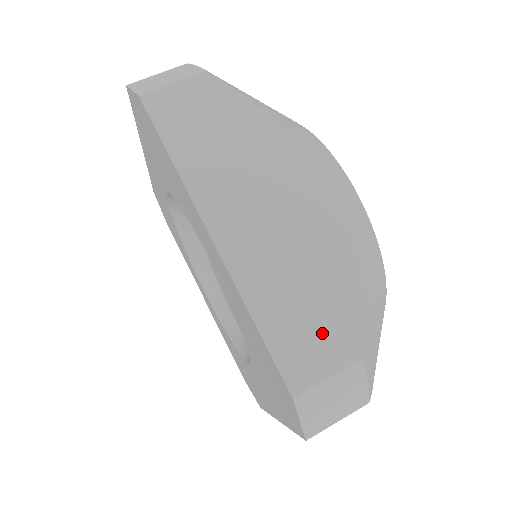
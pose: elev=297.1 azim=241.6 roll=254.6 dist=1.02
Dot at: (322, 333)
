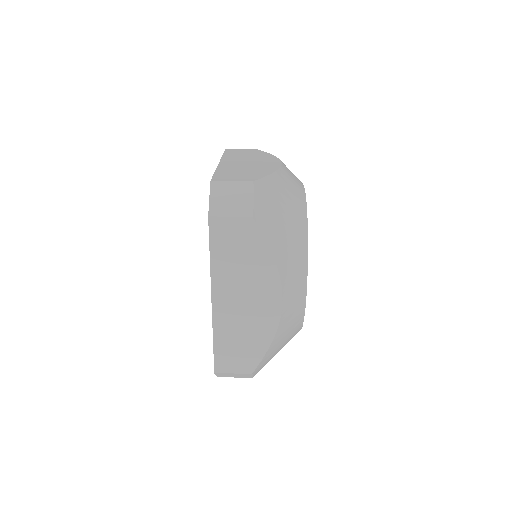
Dot at: (241, 176)
